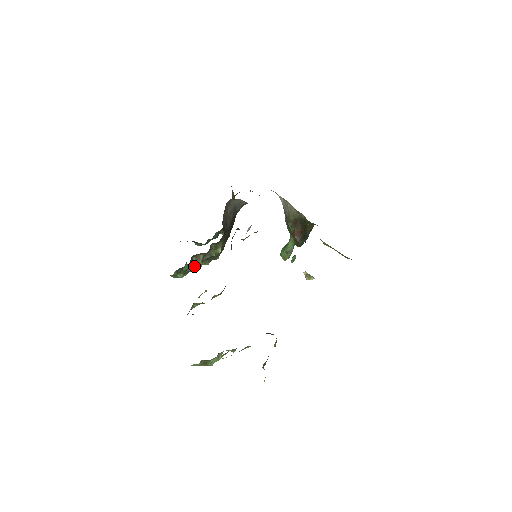
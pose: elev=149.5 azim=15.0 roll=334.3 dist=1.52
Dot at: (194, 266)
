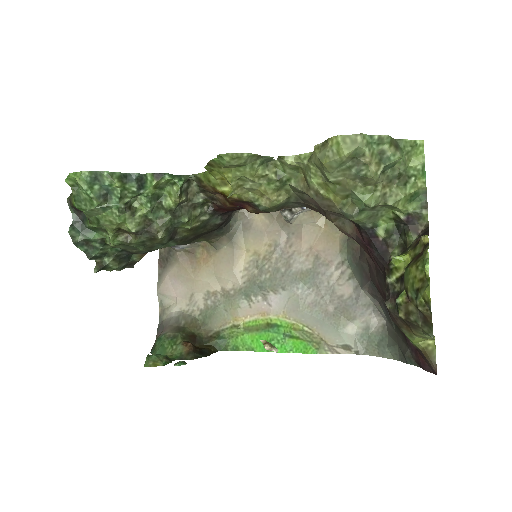
Dot at: (180, 188)
